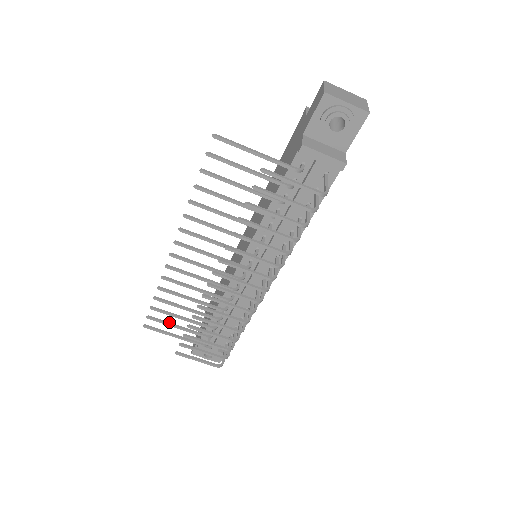
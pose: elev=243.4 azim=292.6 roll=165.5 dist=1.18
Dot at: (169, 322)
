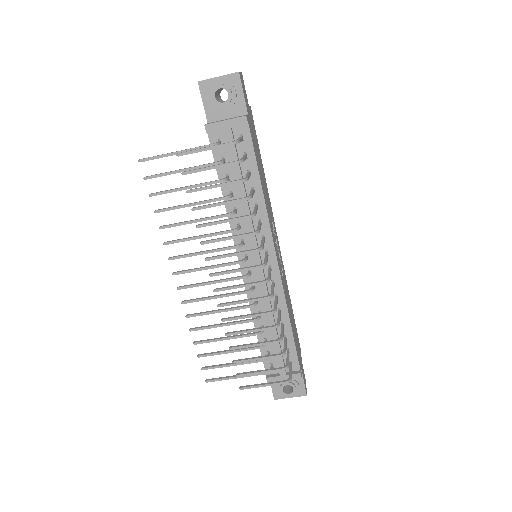
Dot at: (223, 364)
